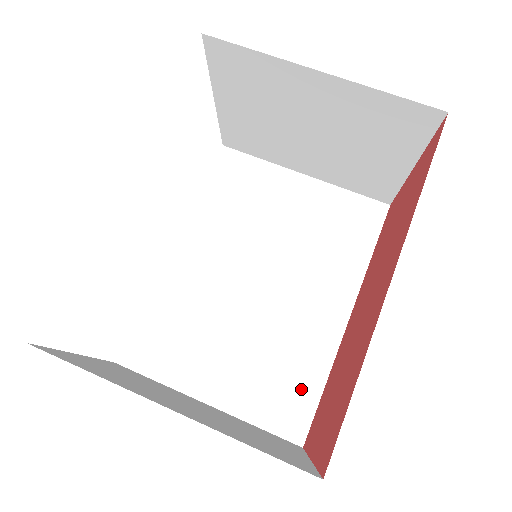
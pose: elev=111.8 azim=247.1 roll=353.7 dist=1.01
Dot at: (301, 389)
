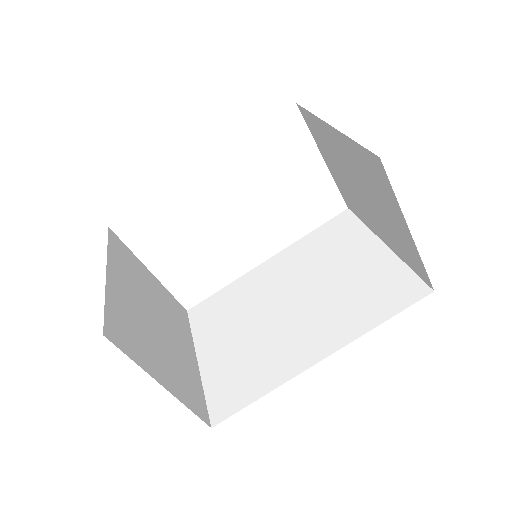
Dot at: (246, 389)
